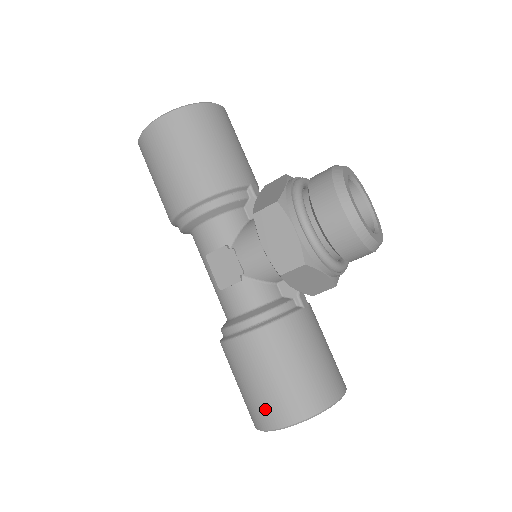
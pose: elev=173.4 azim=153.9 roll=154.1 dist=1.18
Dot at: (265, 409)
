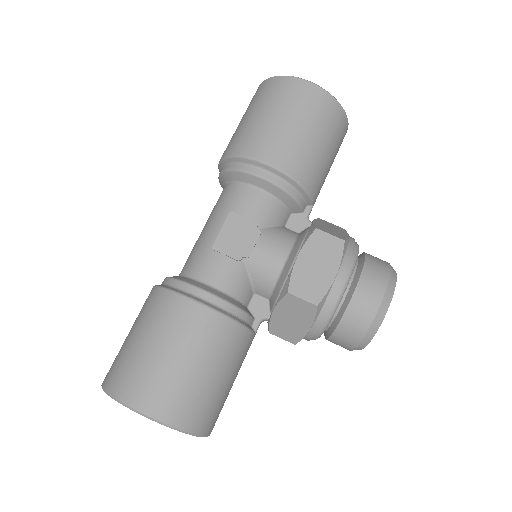
Dot at: (147, 383)
